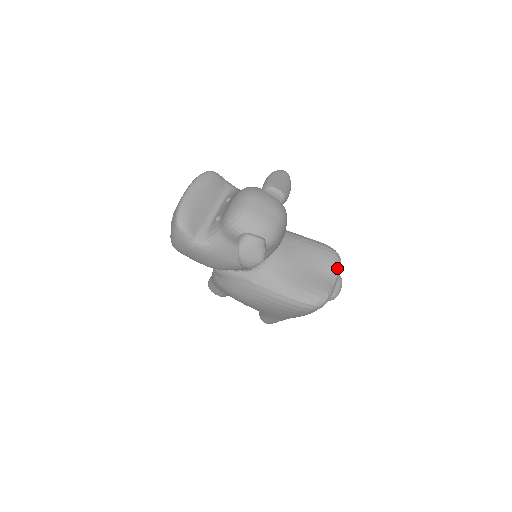
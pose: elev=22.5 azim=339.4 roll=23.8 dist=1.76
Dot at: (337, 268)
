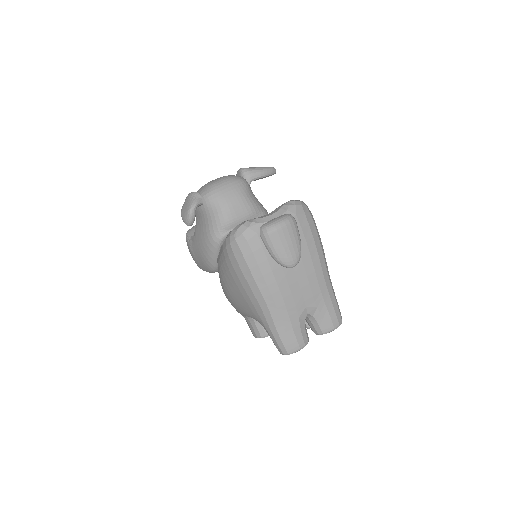
Dot at: (282, 206)
